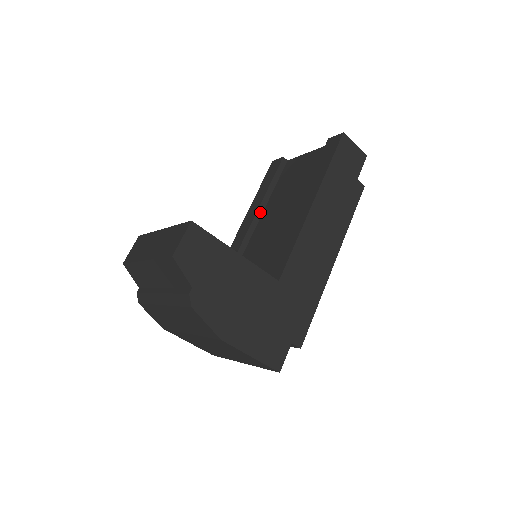
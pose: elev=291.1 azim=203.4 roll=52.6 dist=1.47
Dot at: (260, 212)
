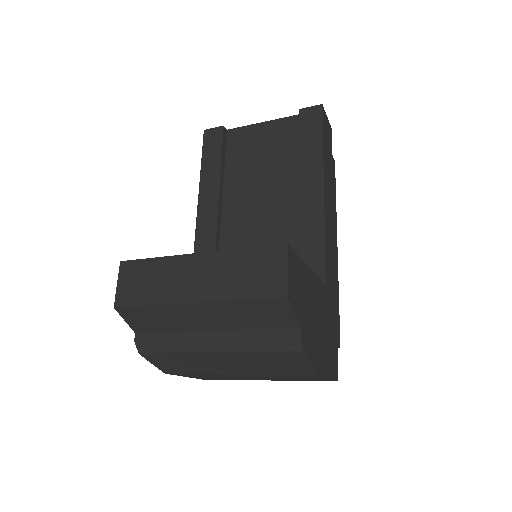
Dot at: (220, 198)
